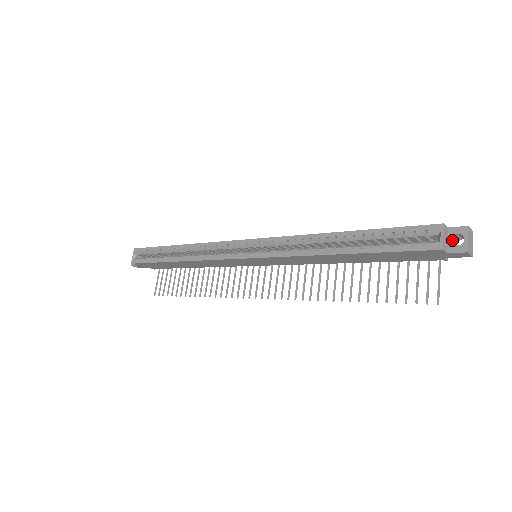
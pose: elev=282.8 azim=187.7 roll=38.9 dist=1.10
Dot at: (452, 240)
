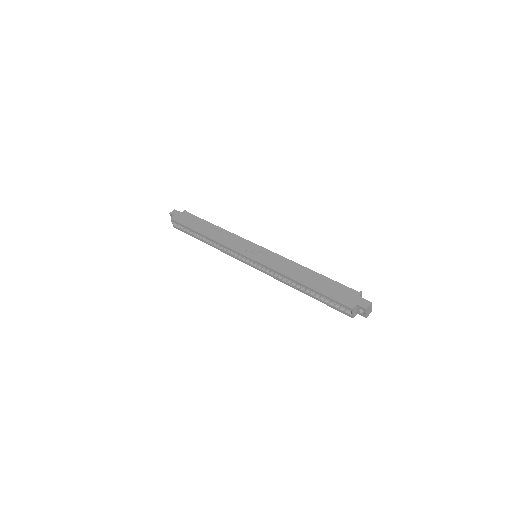
Dot at: (359, 310)
